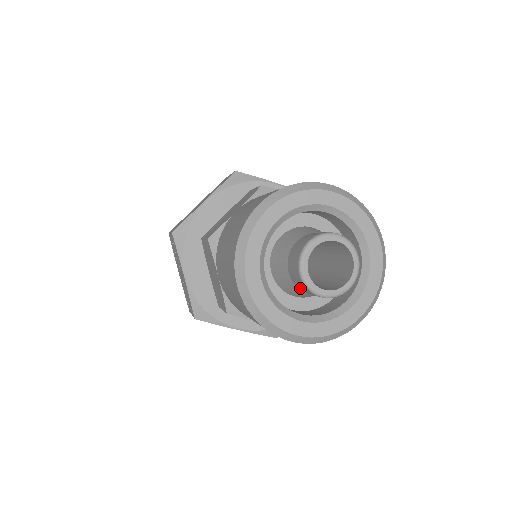
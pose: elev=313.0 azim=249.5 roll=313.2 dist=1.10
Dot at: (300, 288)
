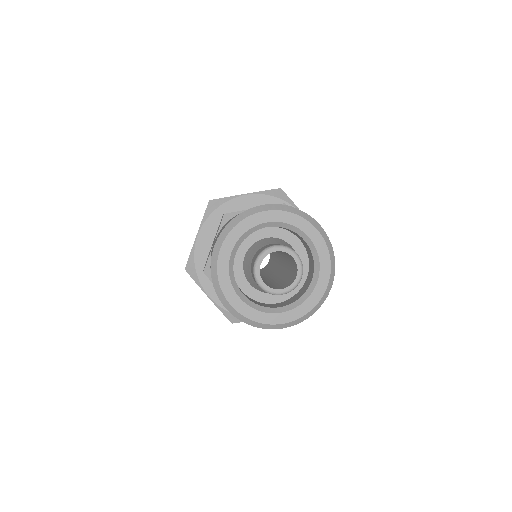
Dot at: occluded
